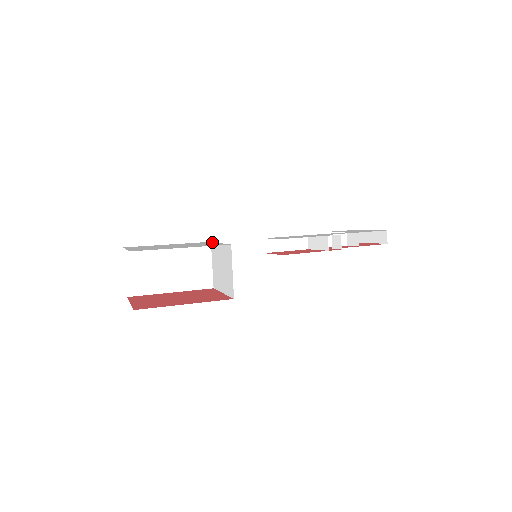
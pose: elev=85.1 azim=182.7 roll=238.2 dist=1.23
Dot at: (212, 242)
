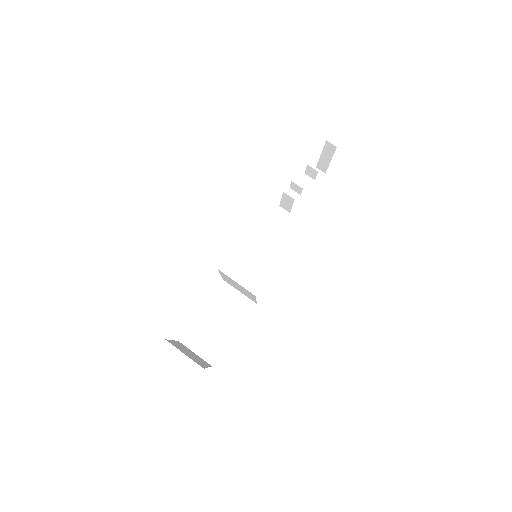
Dot at: occluded
